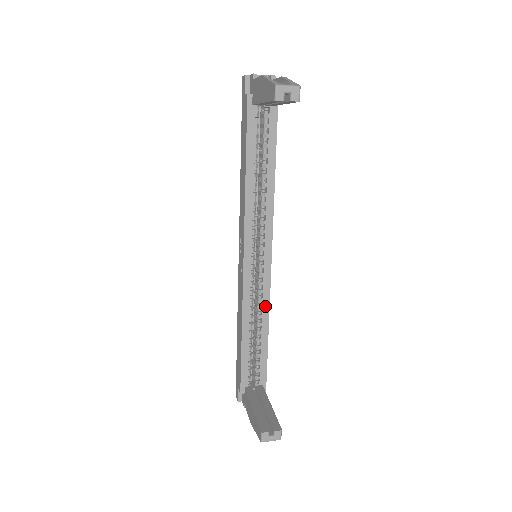
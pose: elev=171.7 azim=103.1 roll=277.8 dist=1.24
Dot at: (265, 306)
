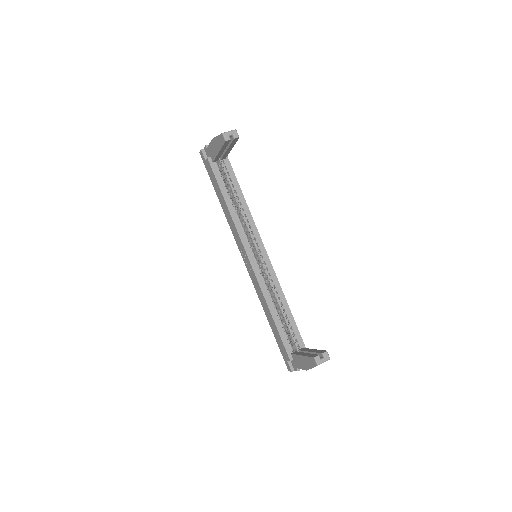
Dot at: (277, 287)
